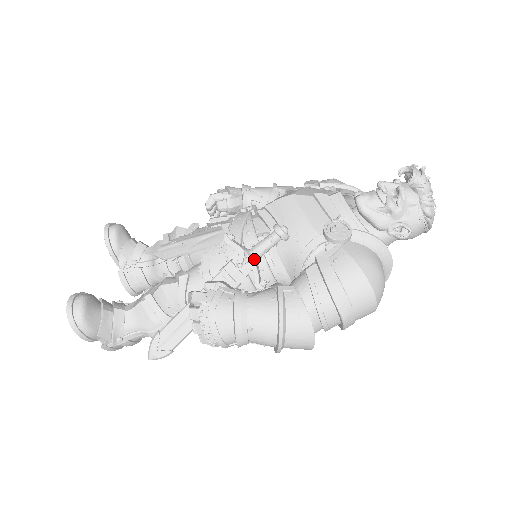
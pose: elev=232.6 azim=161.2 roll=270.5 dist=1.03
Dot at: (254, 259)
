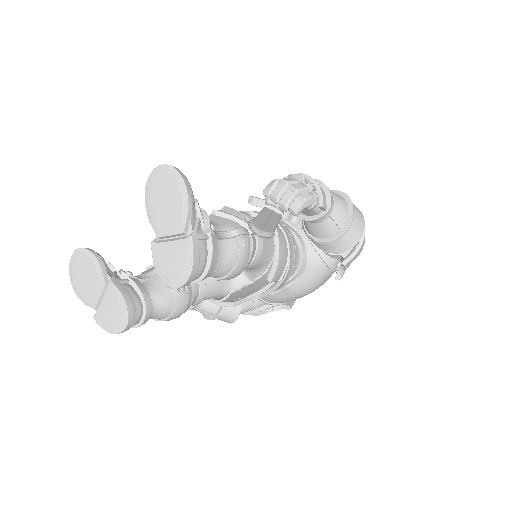
Dot at: occluded
